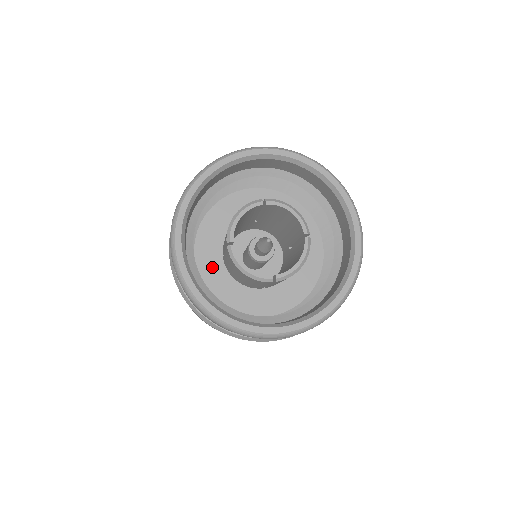
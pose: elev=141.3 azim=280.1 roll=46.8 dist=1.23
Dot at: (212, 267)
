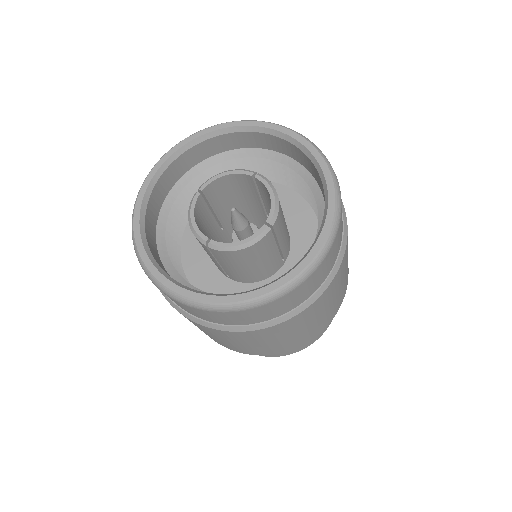
Dot at: occluded
